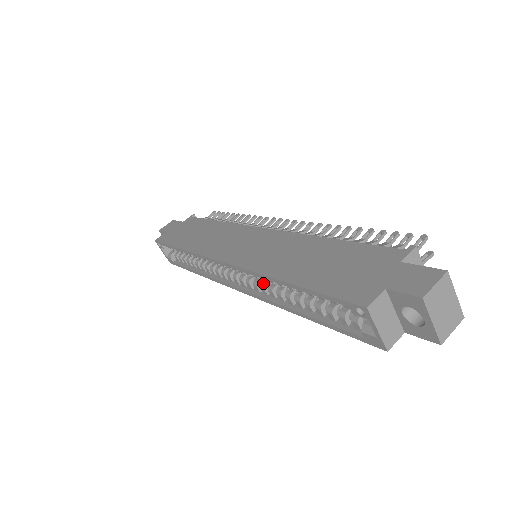
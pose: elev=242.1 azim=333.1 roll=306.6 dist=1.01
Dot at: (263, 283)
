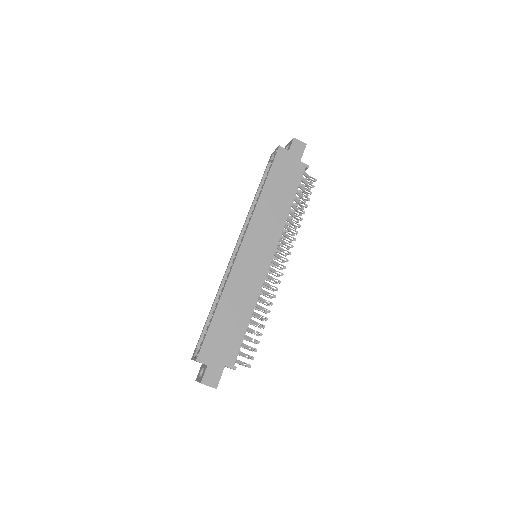
Dot at: occluded
